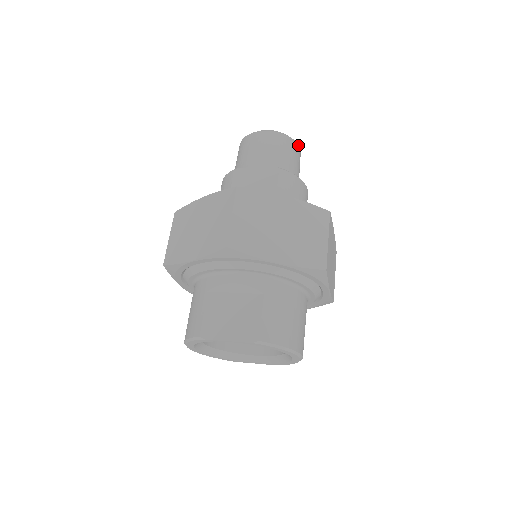
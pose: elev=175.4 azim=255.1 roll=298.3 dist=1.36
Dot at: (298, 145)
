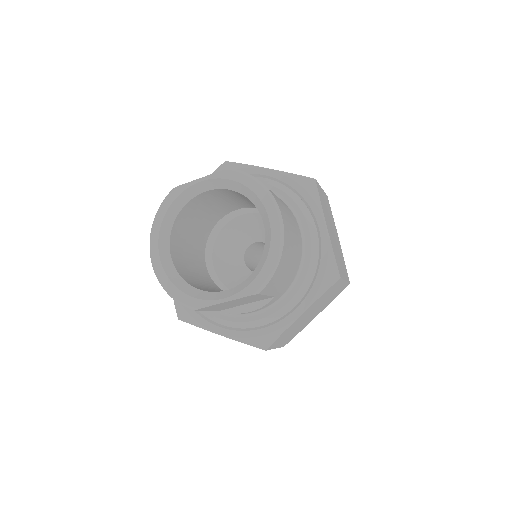
Dot at: occluded
